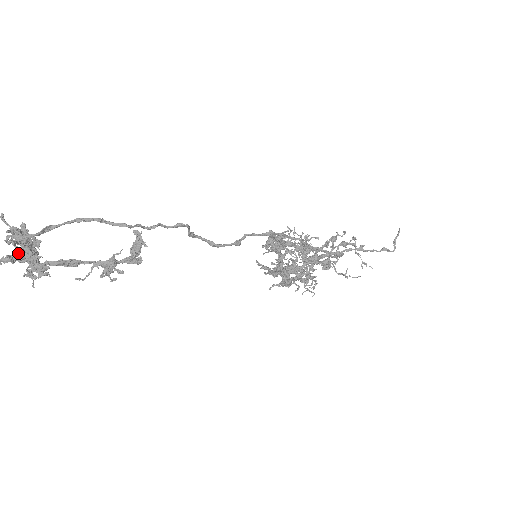
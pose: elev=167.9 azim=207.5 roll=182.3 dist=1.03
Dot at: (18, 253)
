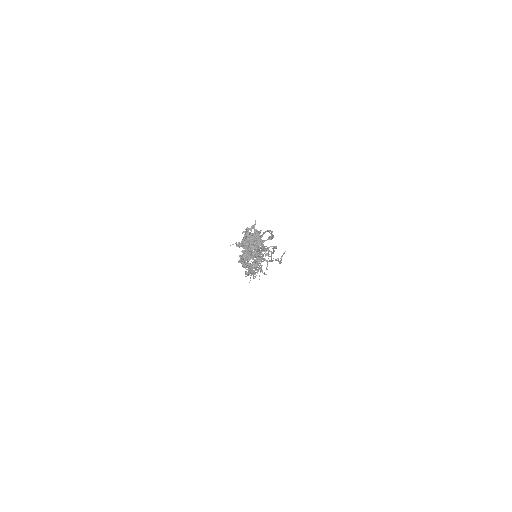
Dot at: (248, 244)
